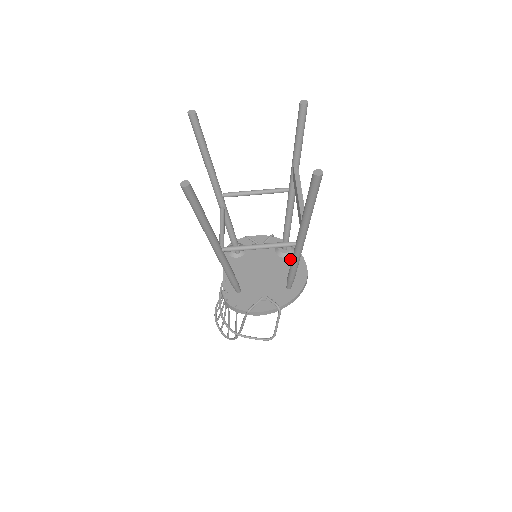
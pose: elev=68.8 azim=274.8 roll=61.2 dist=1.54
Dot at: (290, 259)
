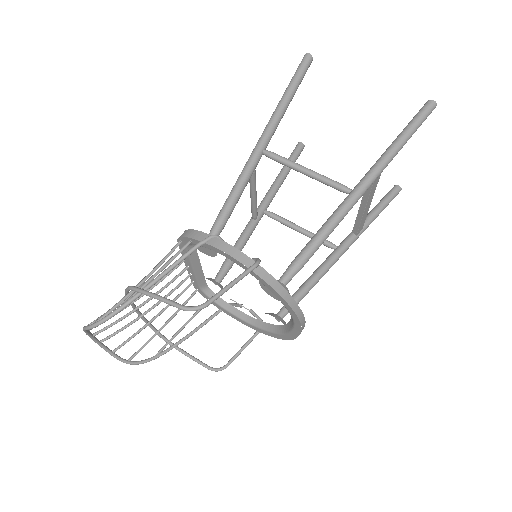
Dot at: occluded
